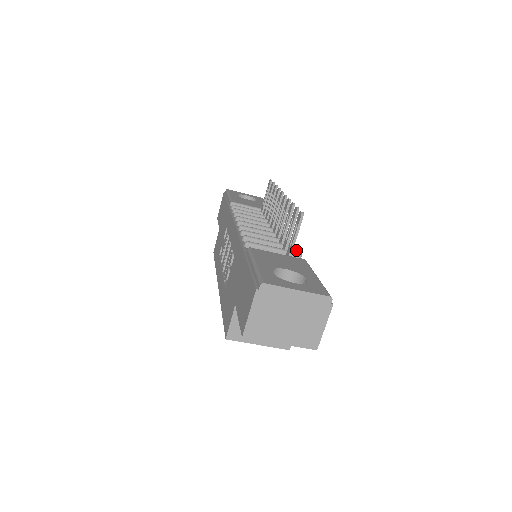
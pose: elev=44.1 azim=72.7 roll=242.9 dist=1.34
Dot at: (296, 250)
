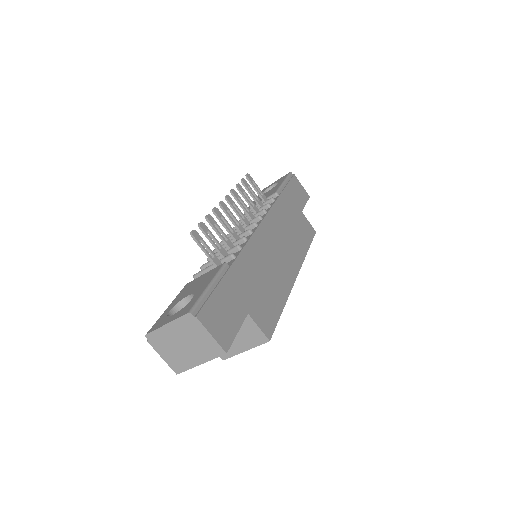
Dot at: (238, 248)
